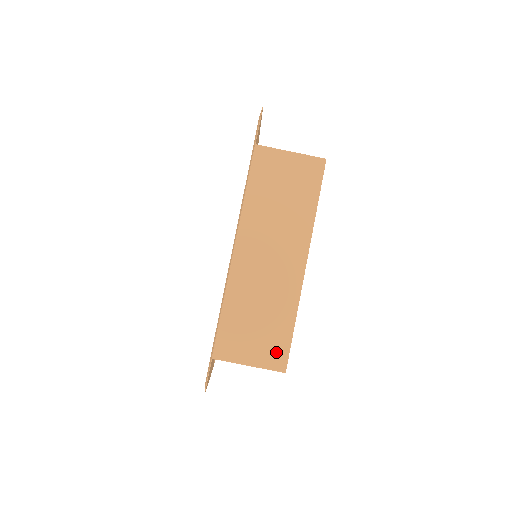
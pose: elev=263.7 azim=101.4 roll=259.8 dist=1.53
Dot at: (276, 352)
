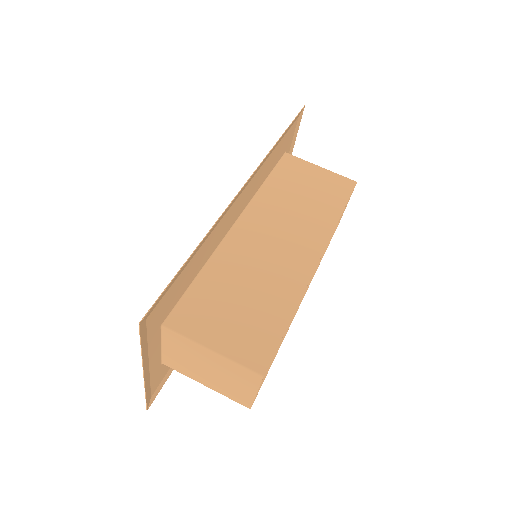
Dot at: (256, 344)
